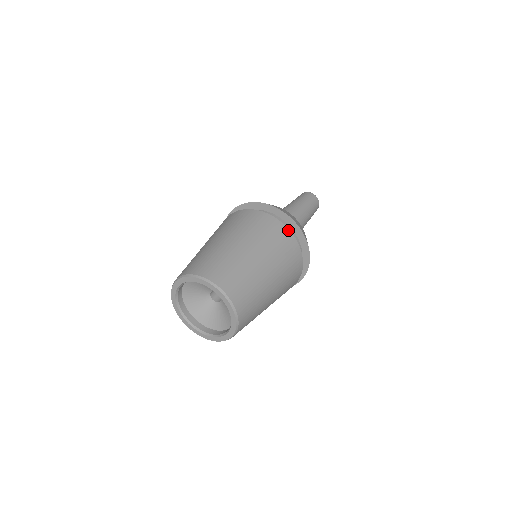
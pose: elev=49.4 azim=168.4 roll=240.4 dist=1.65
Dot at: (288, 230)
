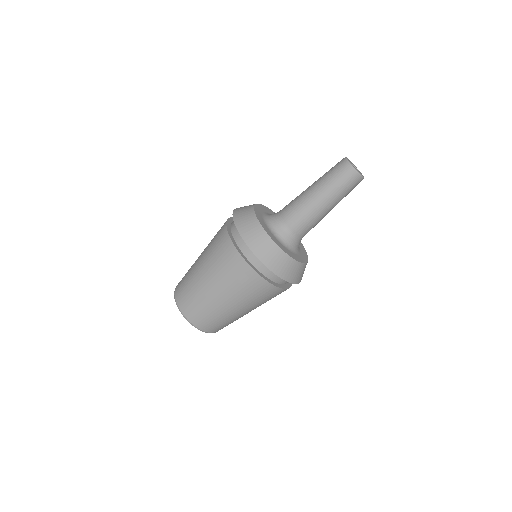
Dot at: (234, 247)
